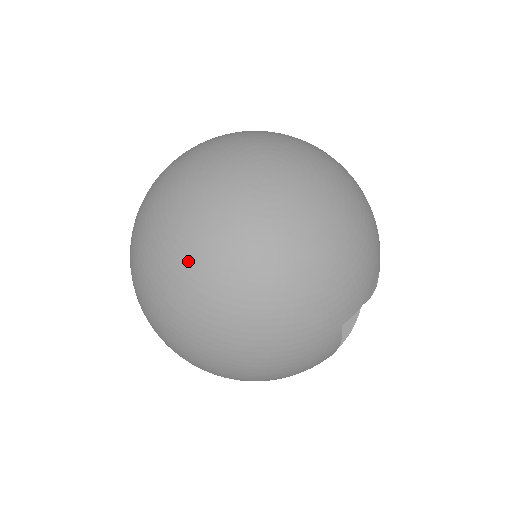
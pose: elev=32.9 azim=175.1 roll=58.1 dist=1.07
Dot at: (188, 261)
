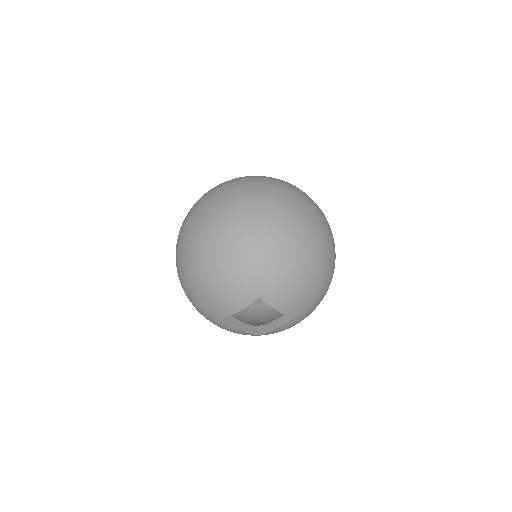
Dot at: (259, 194)
